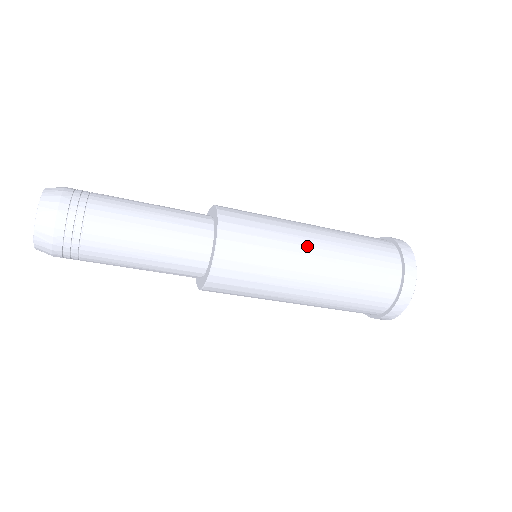
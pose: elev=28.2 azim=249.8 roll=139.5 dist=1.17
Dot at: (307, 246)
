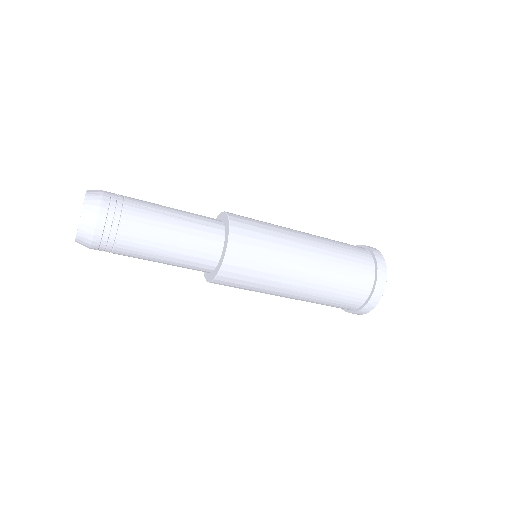
Dot at: (294, 279)
